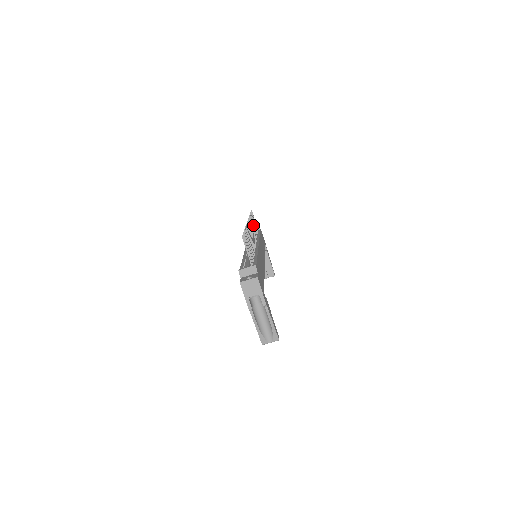
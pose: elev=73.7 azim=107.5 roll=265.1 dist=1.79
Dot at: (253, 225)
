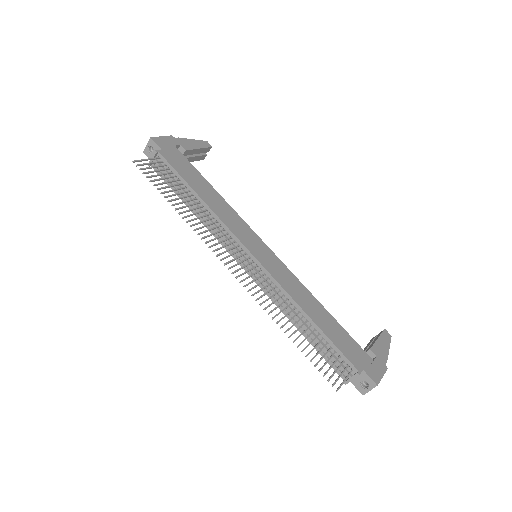
Dot at: occluded
